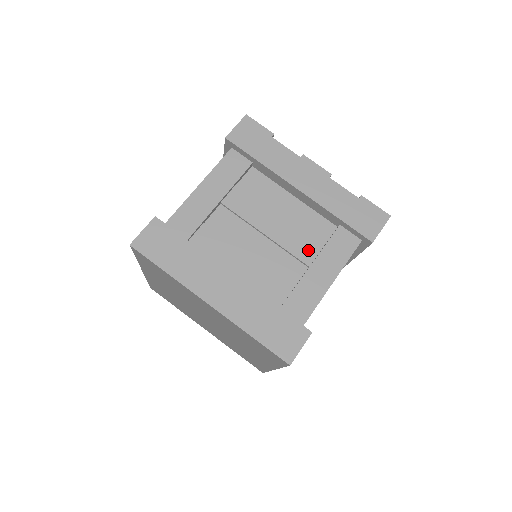
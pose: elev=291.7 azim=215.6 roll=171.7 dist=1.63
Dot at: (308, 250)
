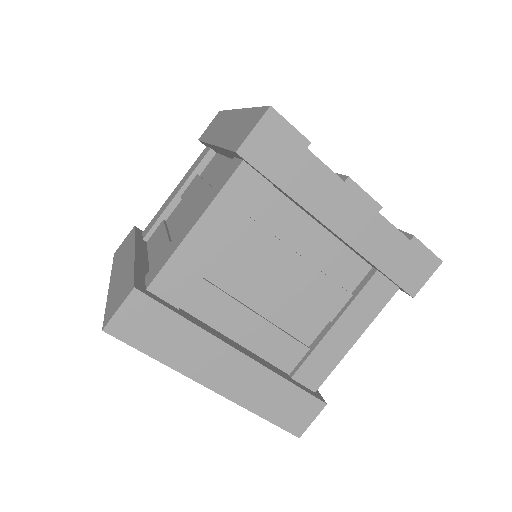
Dot at: (333, 302)
